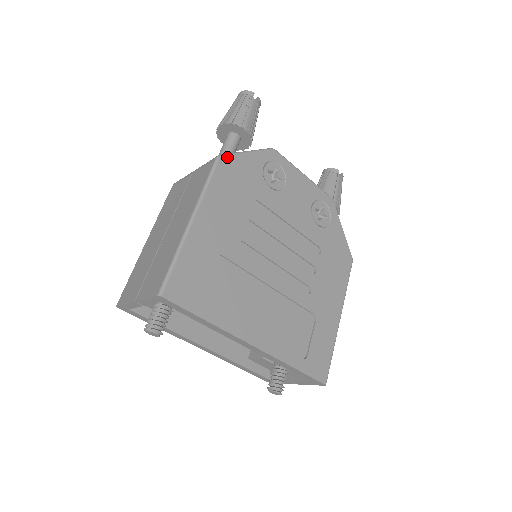
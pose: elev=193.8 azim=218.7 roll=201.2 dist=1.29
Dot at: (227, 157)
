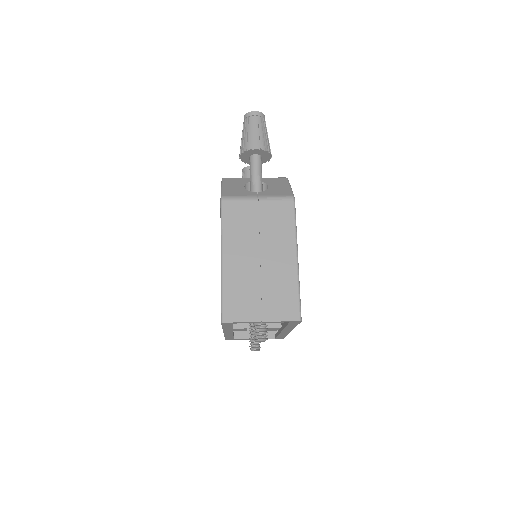
Dot at: (294, 197)
